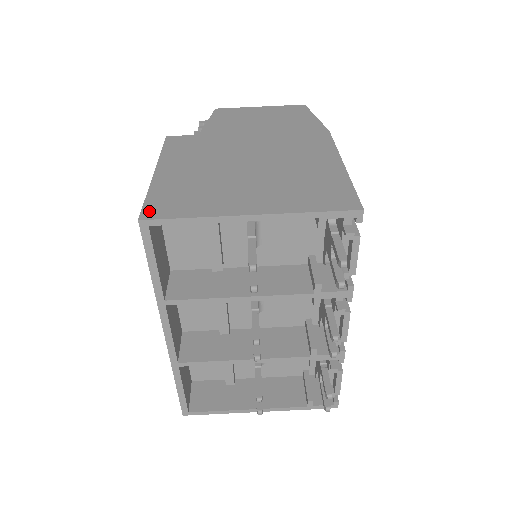
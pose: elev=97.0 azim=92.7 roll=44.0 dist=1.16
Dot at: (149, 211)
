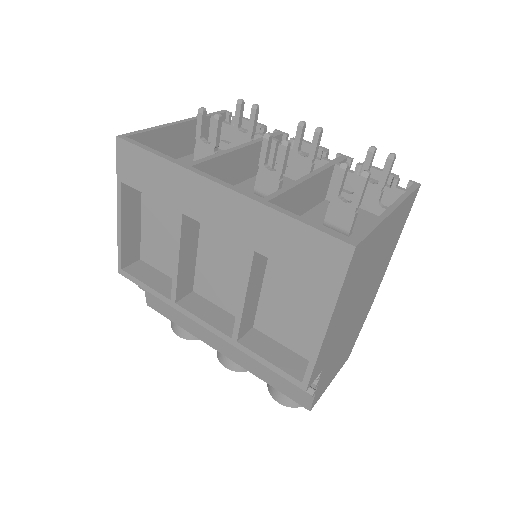
Dot at: occluded
